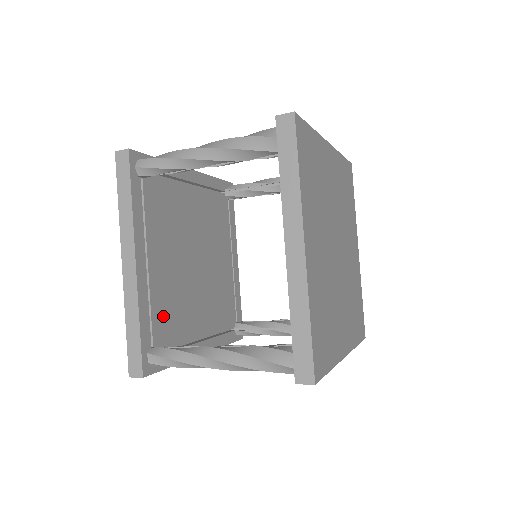
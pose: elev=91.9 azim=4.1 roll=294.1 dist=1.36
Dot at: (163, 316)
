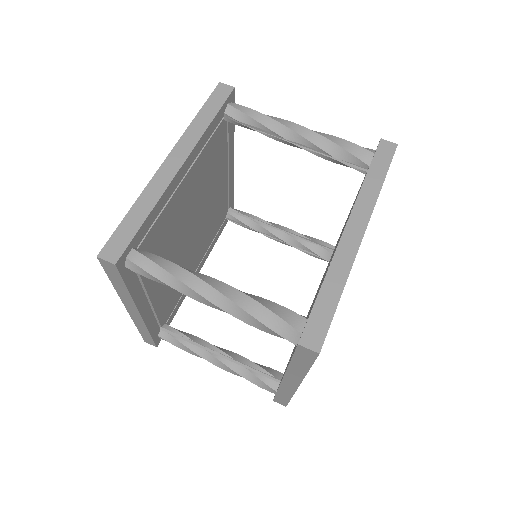
Dot at: (157, 236)
